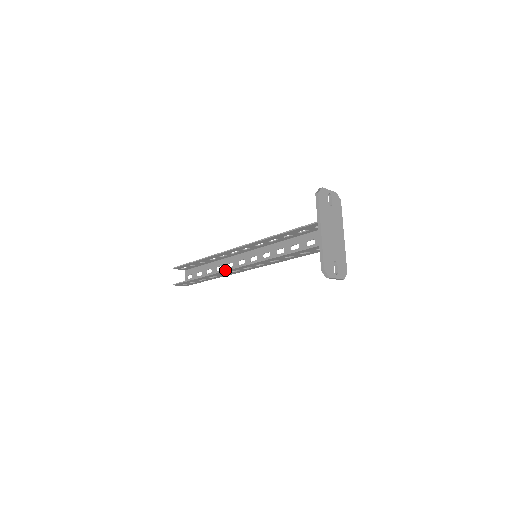
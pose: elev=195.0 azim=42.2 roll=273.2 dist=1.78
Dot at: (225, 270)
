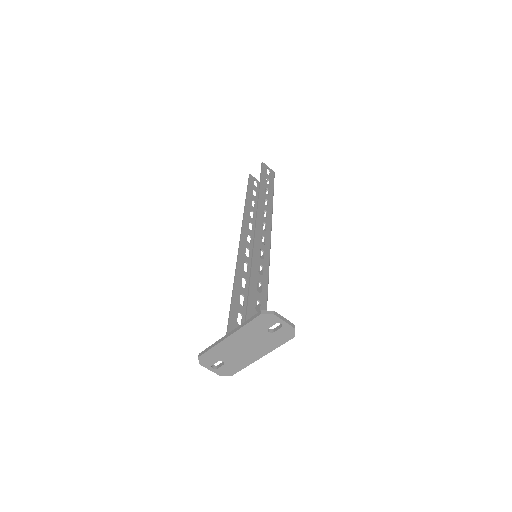
Dot at: (241, 230)
